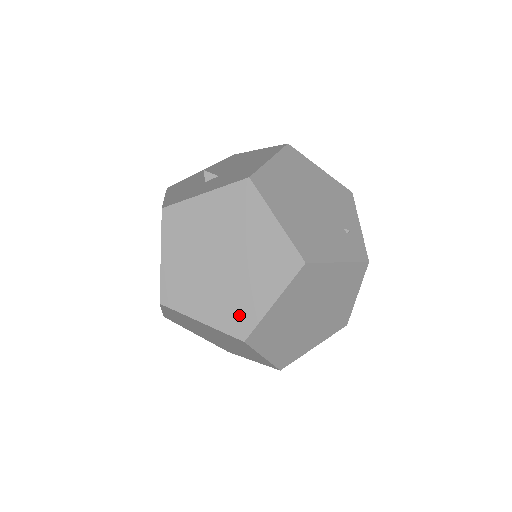
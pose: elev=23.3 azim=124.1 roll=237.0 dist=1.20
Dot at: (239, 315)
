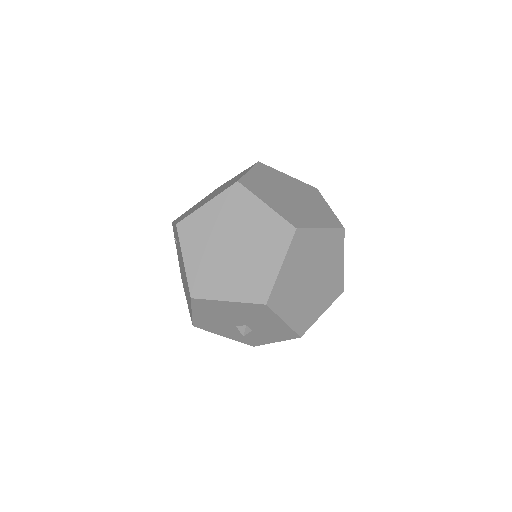
Dot at: (296, 218)
